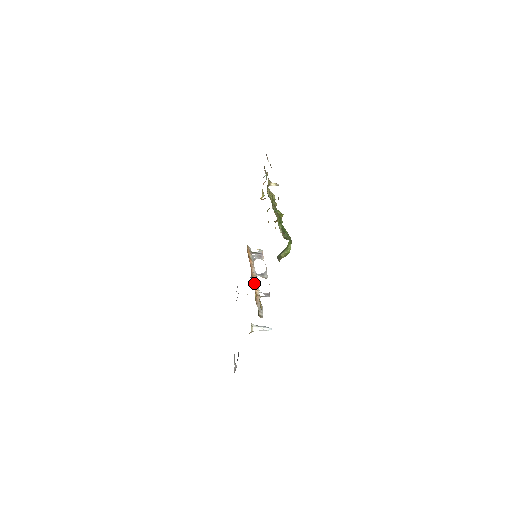
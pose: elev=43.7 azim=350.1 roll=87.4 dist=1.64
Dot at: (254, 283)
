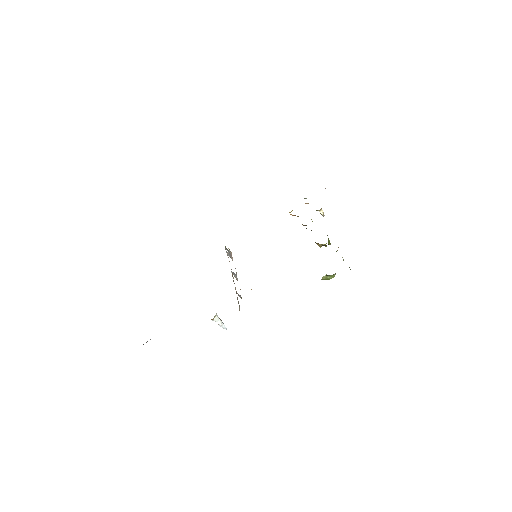
Dot at: occluded
